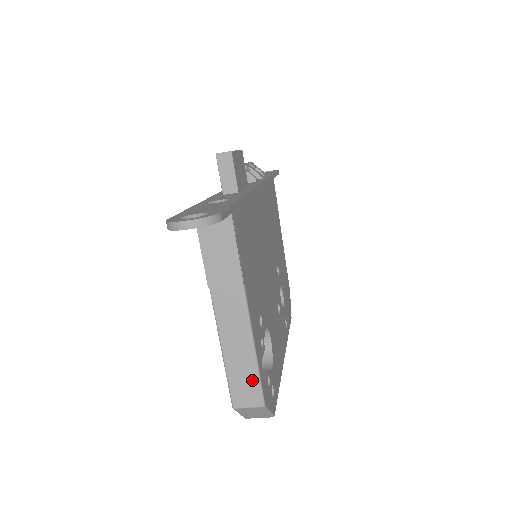
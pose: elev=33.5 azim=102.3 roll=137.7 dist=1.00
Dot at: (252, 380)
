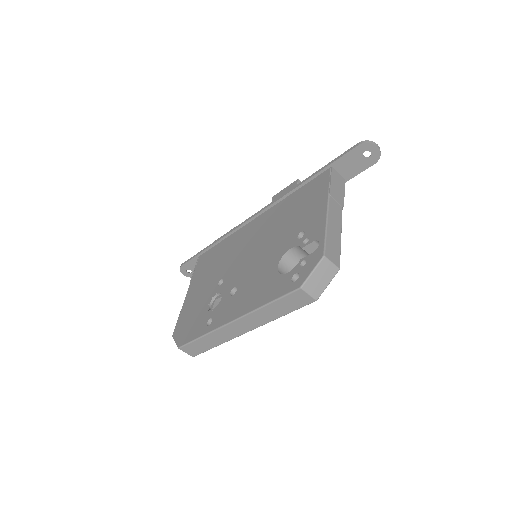
Dot at: (337, 250)
